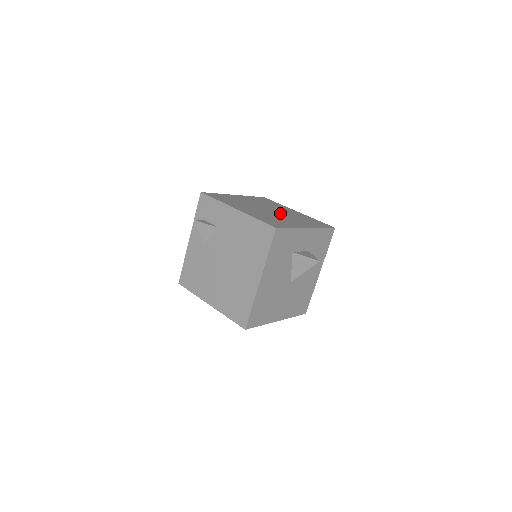
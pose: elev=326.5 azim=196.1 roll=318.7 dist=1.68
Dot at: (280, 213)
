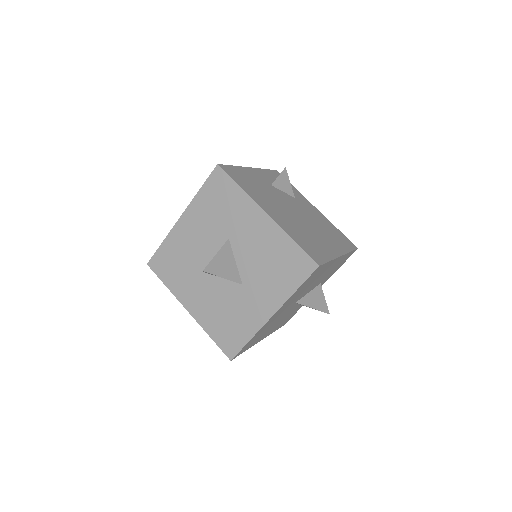
Dot at: occluded
